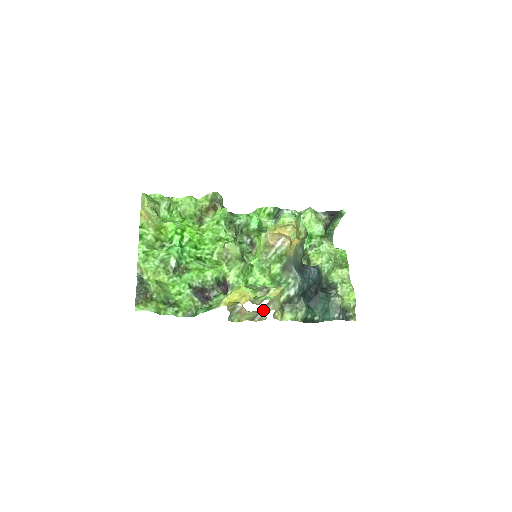
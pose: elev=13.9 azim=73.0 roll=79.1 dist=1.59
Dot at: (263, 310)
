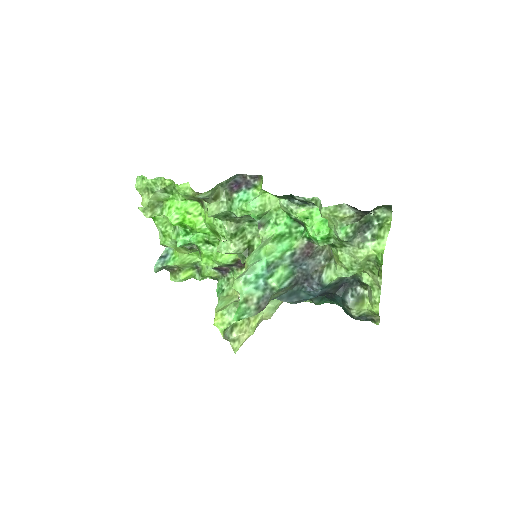
Dot at: occluded
